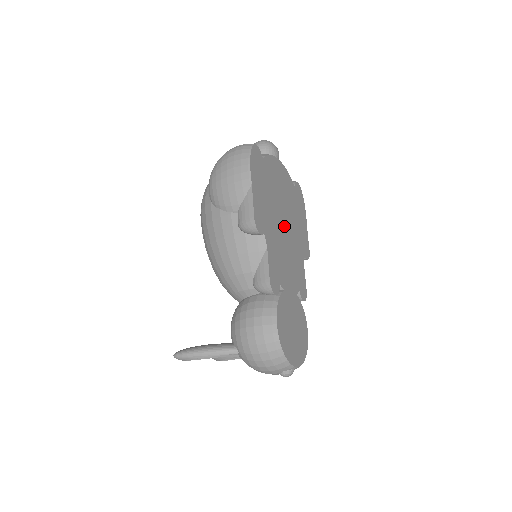
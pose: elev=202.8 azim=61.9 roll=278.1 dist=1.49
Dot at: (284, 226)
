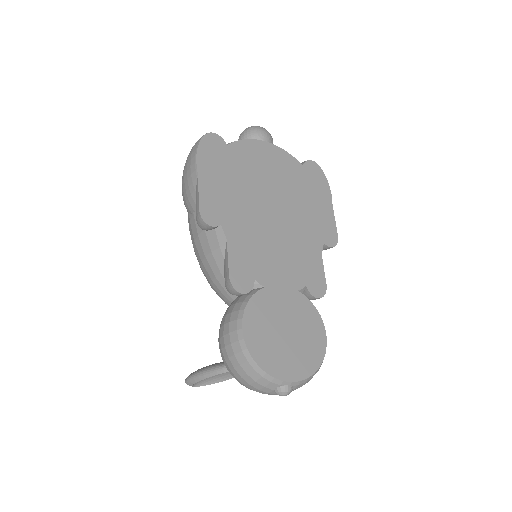
Dot at: (272, 213)
